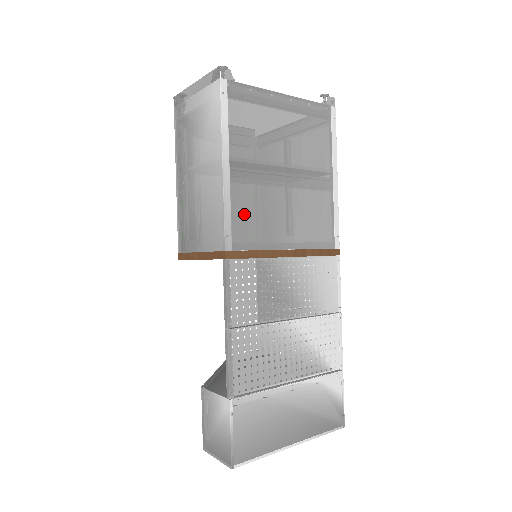
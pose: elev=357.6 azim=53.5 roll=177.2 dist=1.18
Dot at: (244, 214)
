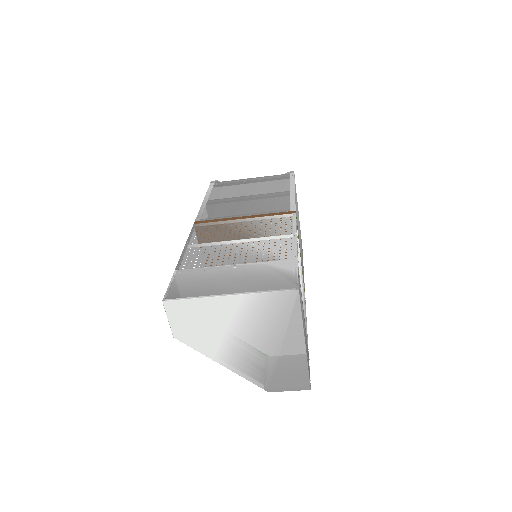
Dot at: (213, 210)
